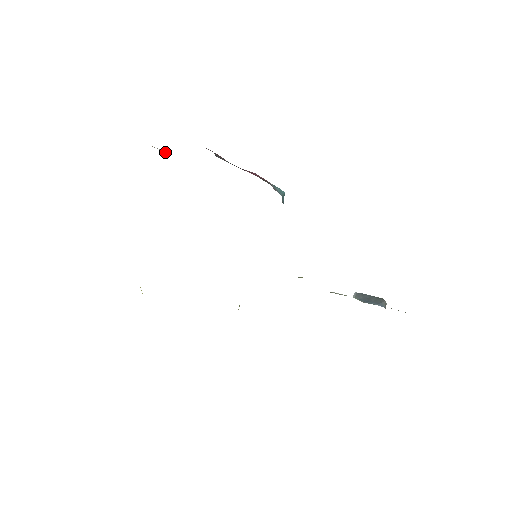
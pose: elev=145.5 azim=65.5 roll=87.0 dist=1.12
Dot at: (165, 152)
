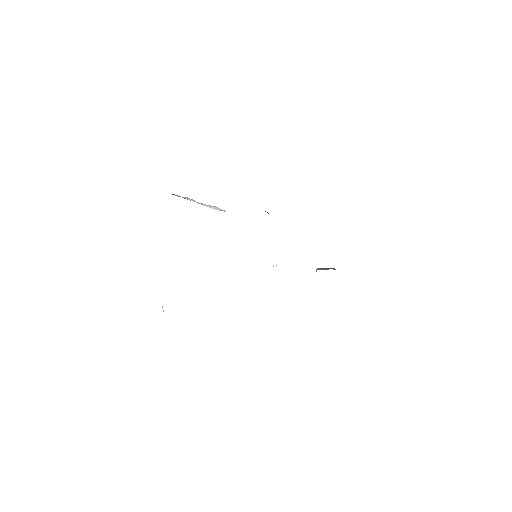
Dot at: (190, 200)
